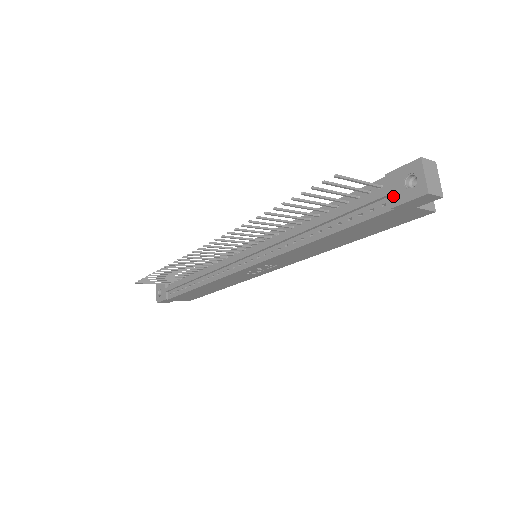
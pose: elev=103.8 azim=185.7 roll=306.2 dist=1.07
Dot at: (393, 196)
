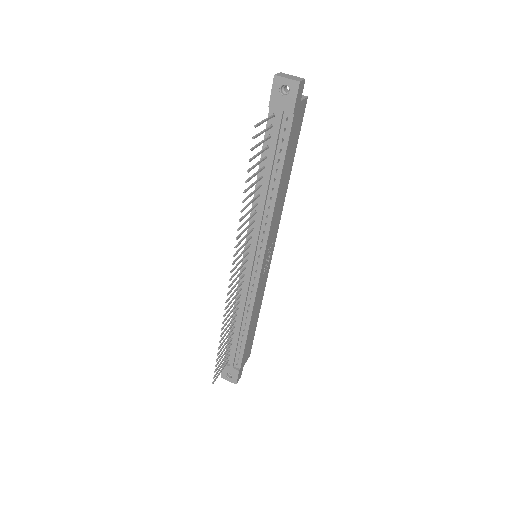
Dot at: (286, 108)
